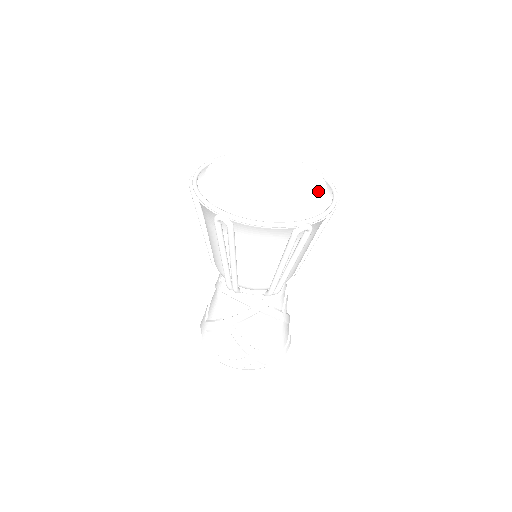
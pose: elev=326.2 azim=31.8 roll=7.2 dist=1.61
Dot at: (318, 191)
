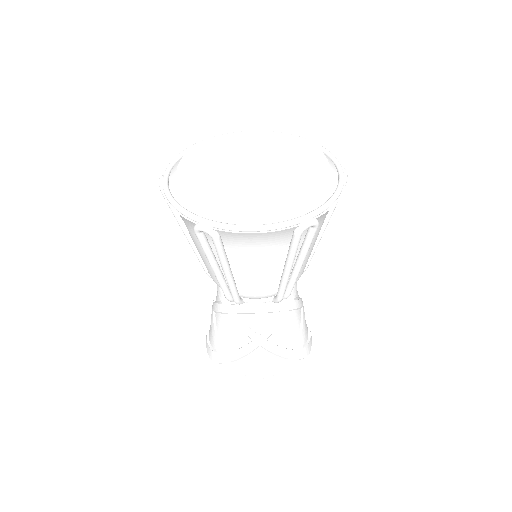
Dot at: (276, 202)
